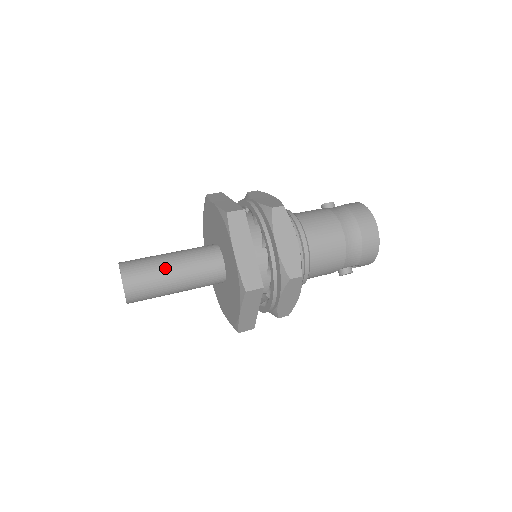
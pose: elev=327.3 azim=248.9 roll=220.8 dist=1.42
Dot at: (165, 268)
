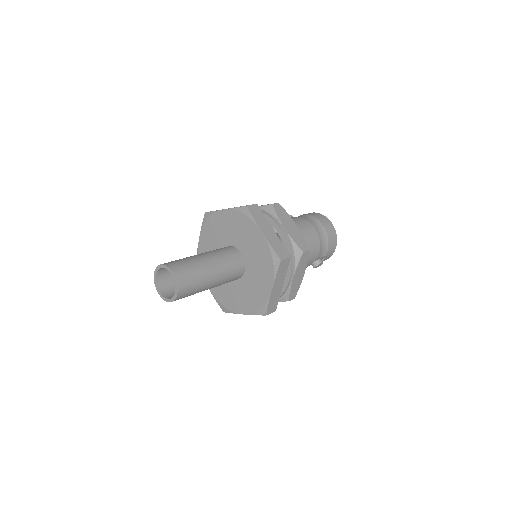
Dot at: (202, 262)
